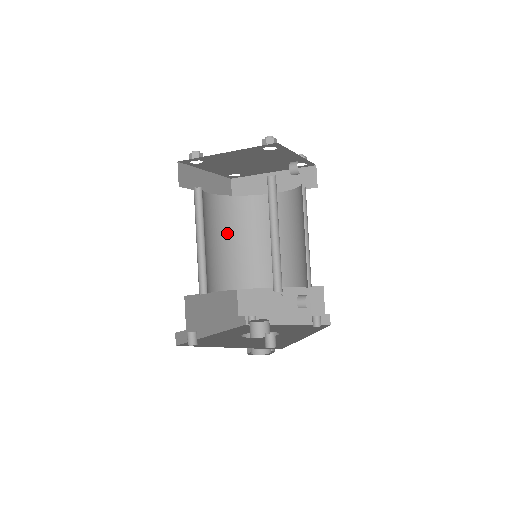
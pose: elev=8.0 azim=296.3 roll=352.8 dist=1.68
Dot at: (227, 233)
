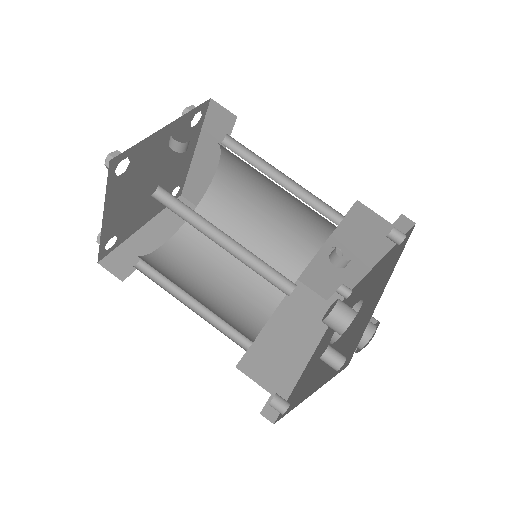
Dot at: (224, 251)
